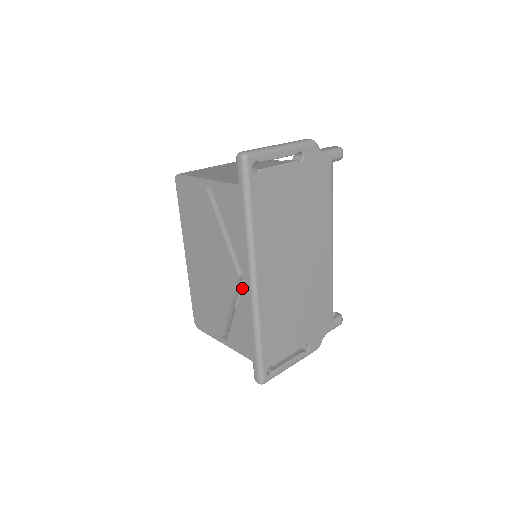
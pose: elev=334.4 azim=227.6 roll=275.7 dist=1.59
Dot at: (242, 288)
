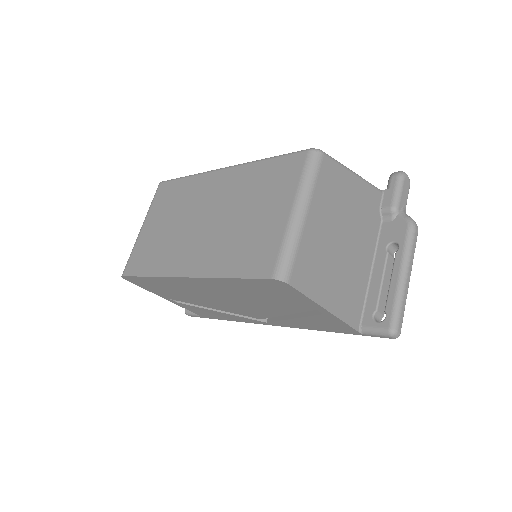
Dot at: (254, 320)
